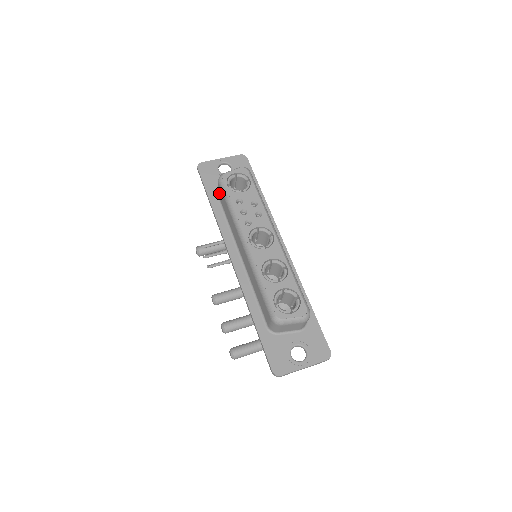
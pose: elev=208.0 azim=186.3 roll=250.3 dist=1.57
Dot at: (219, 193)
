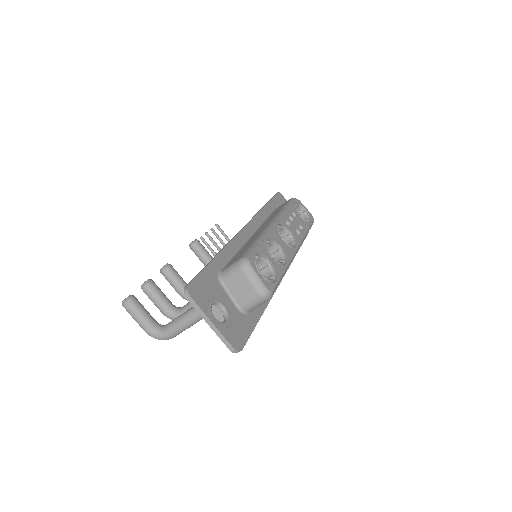
Dot at: occluded
